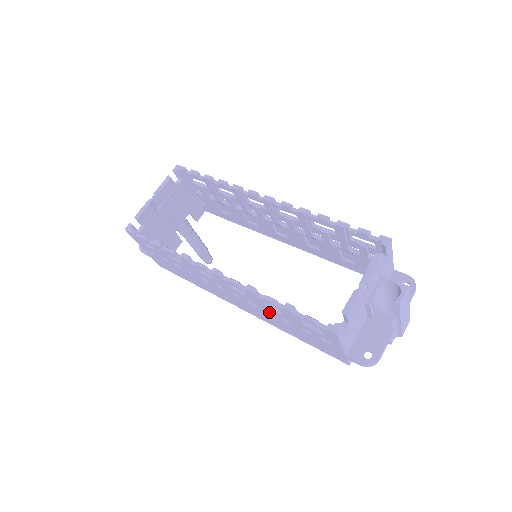
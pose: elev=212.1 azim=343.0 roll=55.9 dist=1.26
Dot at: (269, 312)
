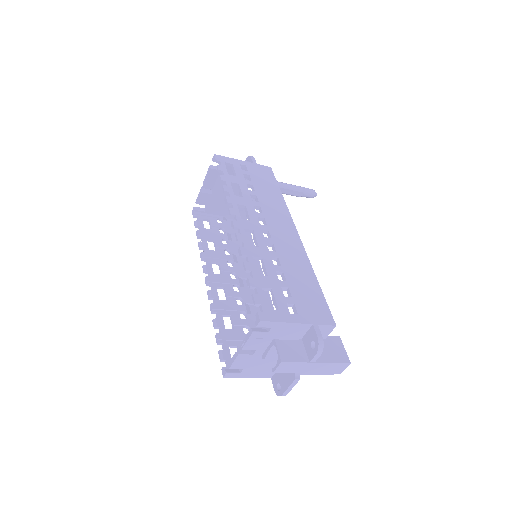
Dot at: (245, 316)
